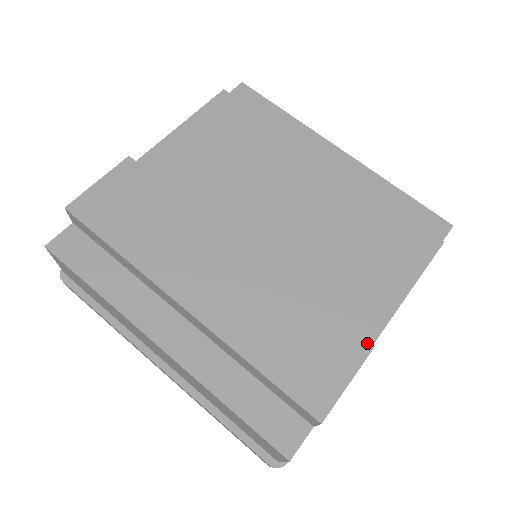
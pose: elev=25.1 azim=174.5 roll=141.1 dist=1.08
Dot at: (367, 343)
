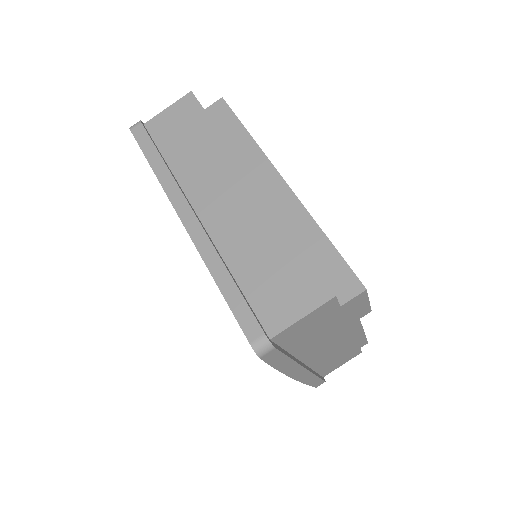
Dot at: occluded
